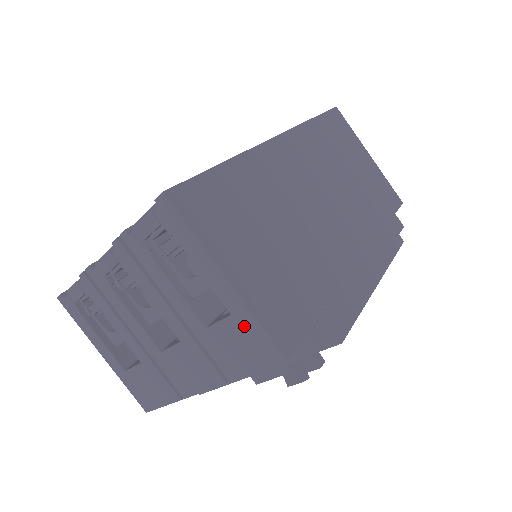
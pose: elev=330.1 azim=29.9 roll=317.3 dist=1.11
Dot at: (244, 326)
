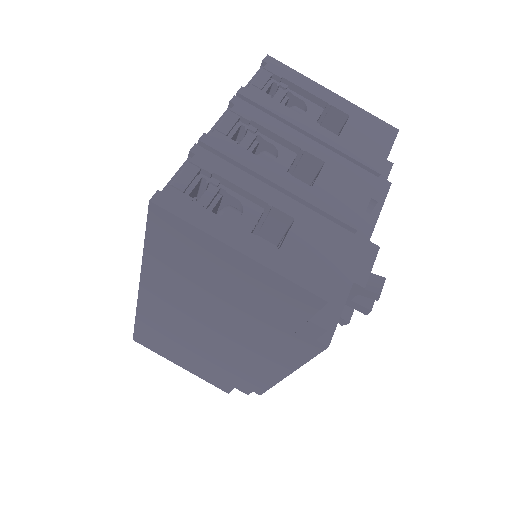
Dot at: (362, 120)
